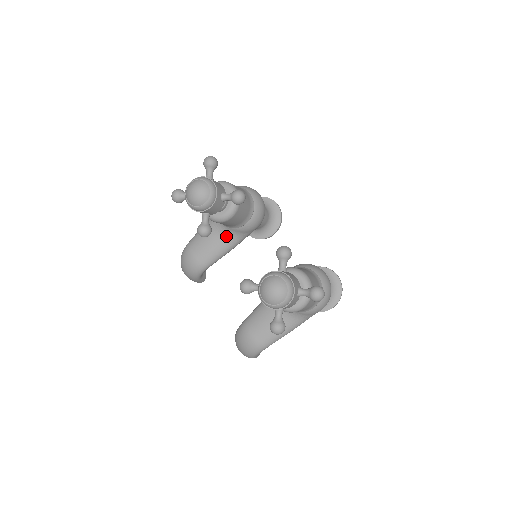
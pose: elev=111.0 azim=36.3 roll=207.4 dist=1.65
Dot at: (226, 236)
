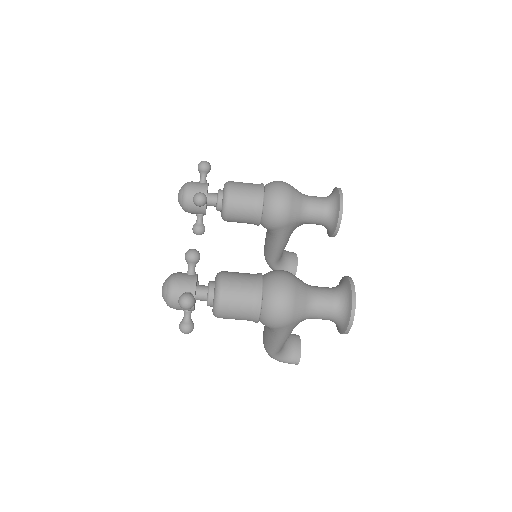
Dot at: (268, 233)
